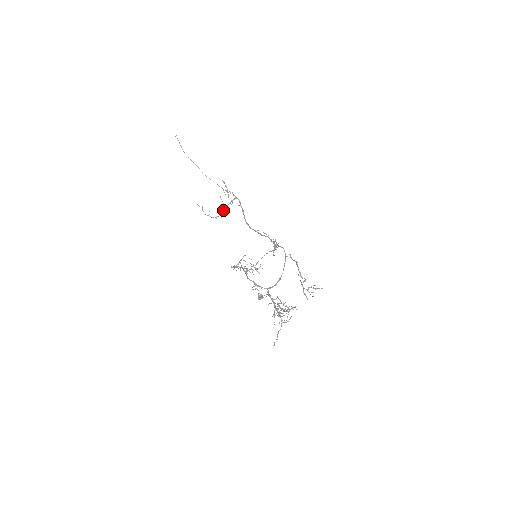
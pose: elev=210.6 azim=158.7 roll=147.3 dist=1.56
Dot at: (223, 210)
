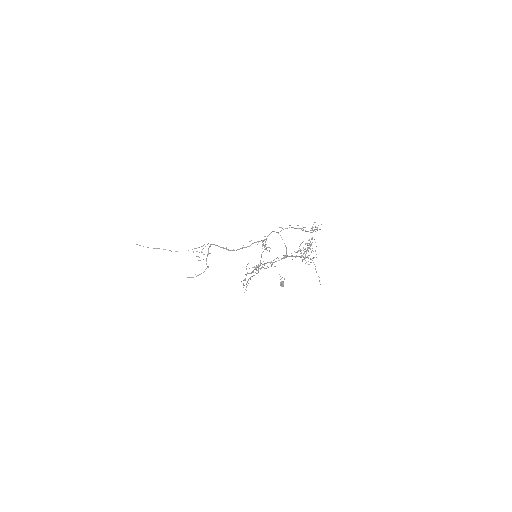
Dot at: (206, 261)
